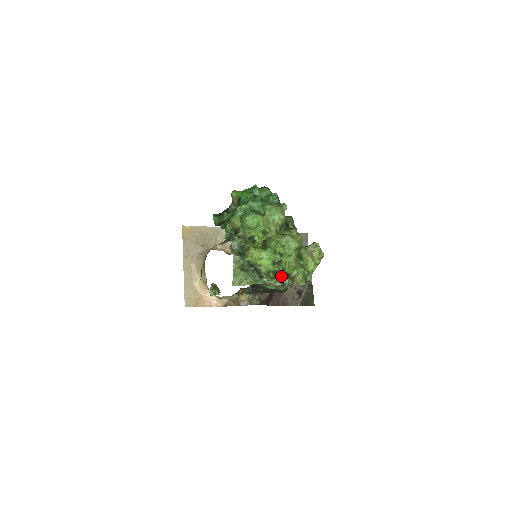
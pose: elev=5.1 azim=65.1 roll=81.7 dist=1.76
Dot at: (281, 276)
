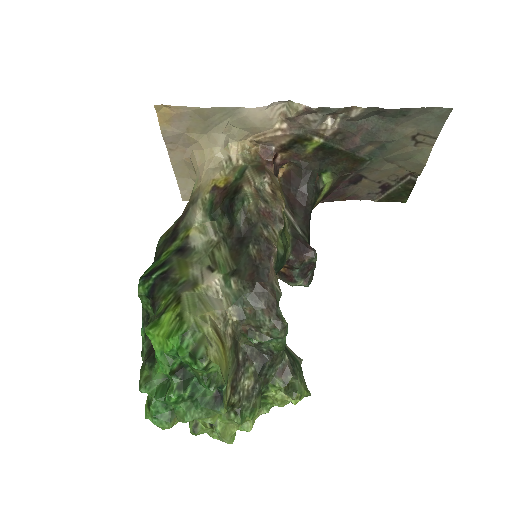
Dot at: occluded
